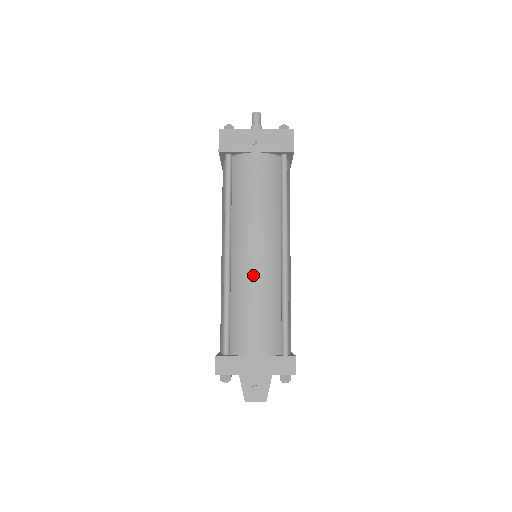
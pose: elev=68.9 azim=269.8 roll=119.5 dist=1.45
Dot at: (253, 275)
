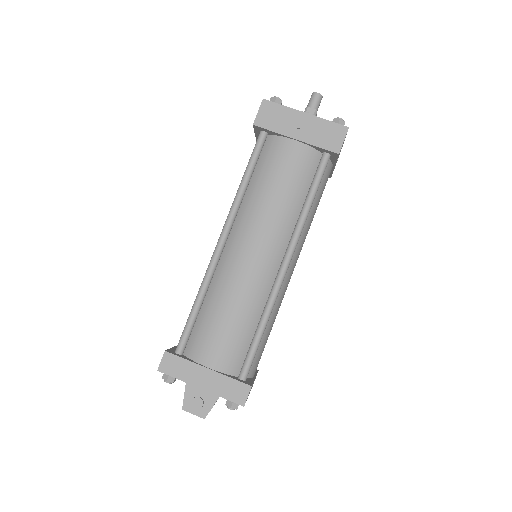
Dot at: (239, 278)
